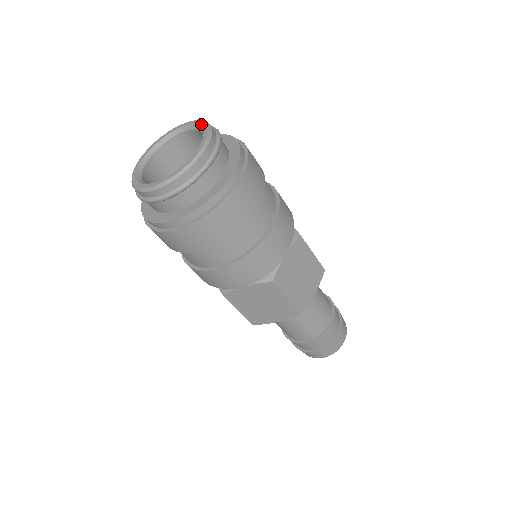
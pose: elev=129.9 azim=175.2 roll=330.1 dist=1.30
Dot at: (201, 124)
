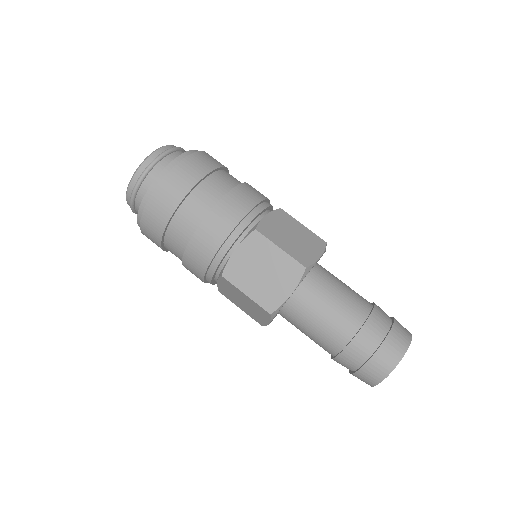
Dot at: occluded
